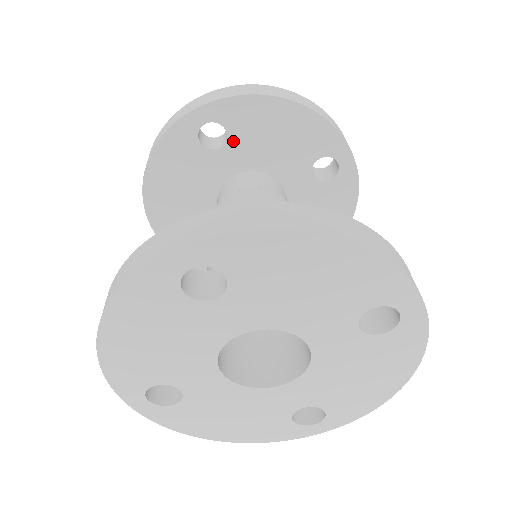
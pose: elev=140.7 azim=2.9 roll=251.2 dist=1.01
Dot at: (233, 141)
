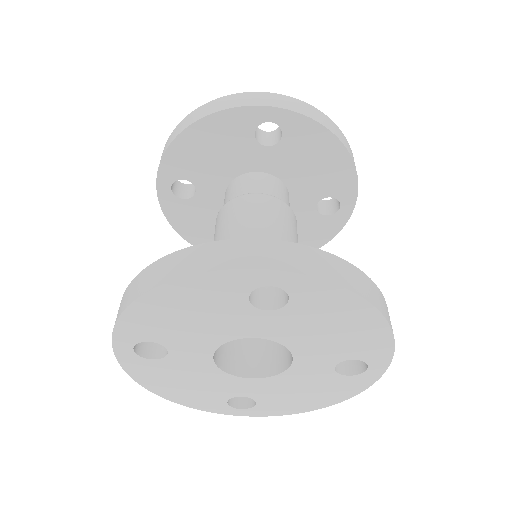
Dot at: (196, 180)
